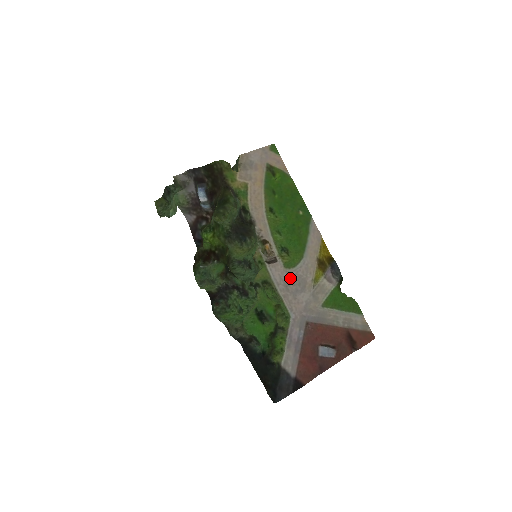
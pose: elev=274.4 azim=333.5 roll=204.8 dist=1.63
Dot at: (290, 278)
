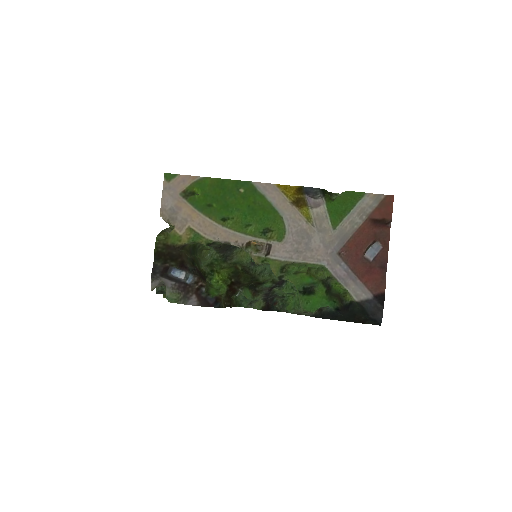
Dot at: (292, 243)
